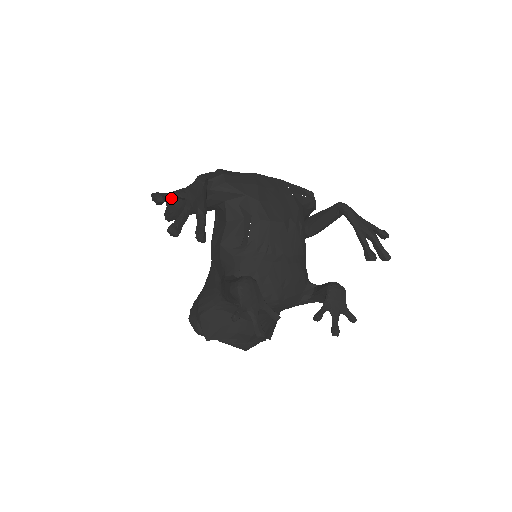
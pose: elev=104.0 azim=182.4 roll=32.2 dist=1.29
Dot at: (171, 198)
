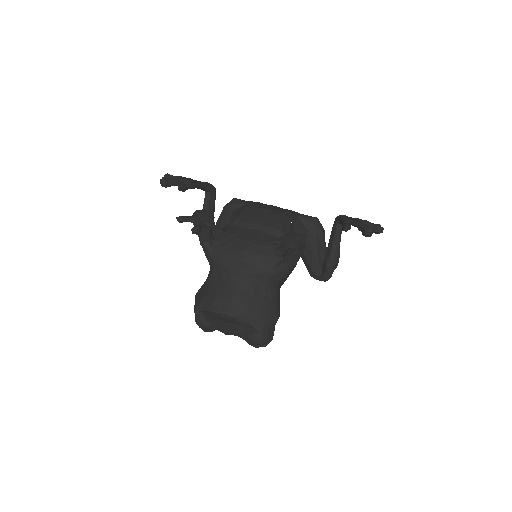
Dot at: (175, 177)
